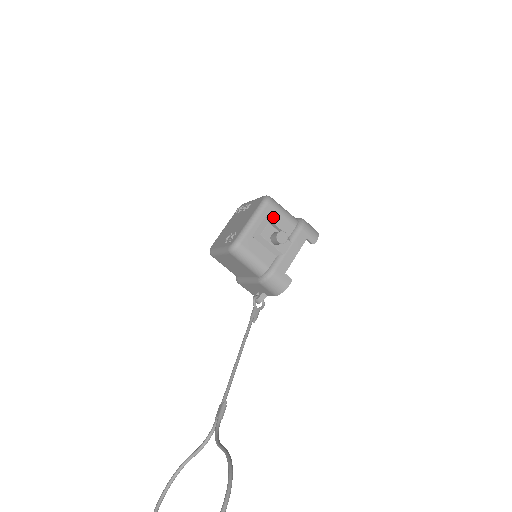
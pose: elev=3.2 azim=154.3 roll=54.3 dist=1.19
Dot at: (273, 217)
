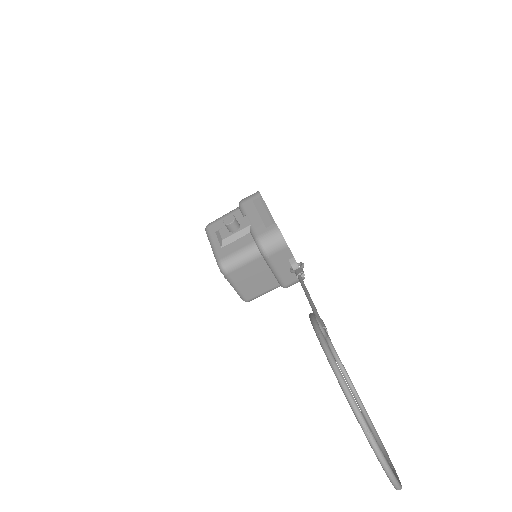
Dot at: (220, 226)
